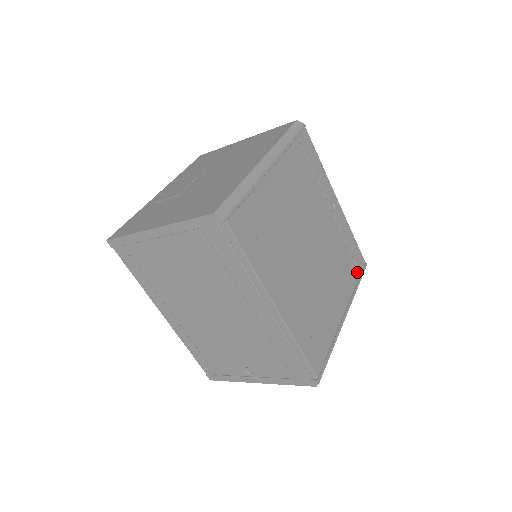
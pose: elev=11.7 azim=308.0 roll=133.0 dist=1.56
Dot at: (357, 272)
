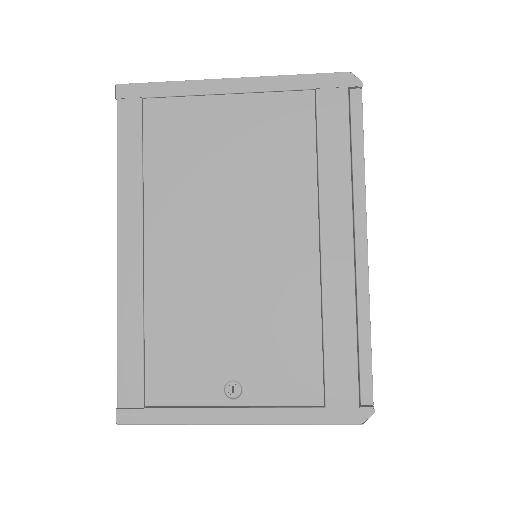
Dot at: occluded
